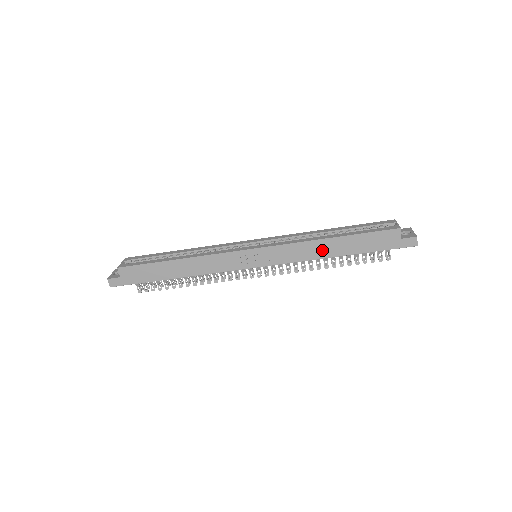
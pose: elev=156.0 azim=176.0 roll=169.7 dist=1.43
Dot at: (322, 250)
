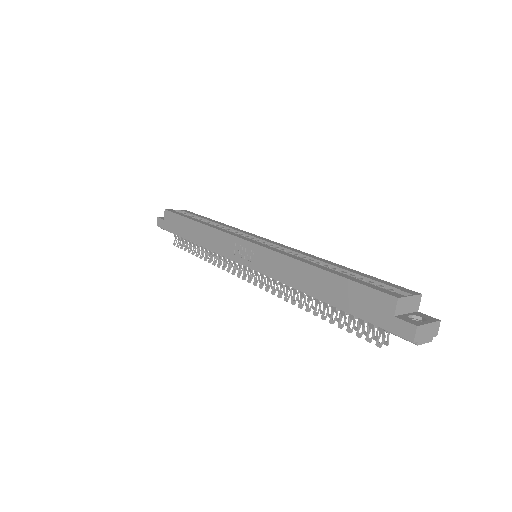
Dot at: (302, 278)
